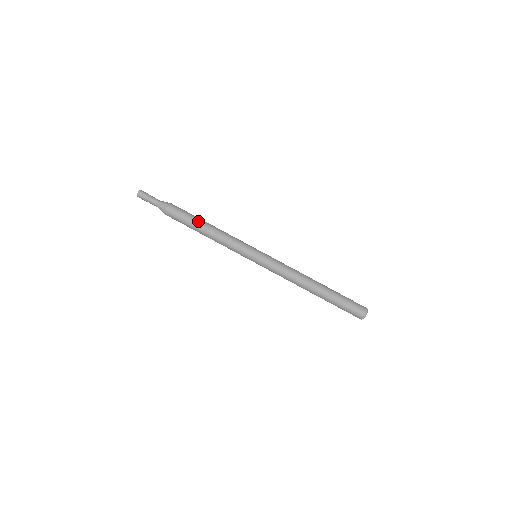
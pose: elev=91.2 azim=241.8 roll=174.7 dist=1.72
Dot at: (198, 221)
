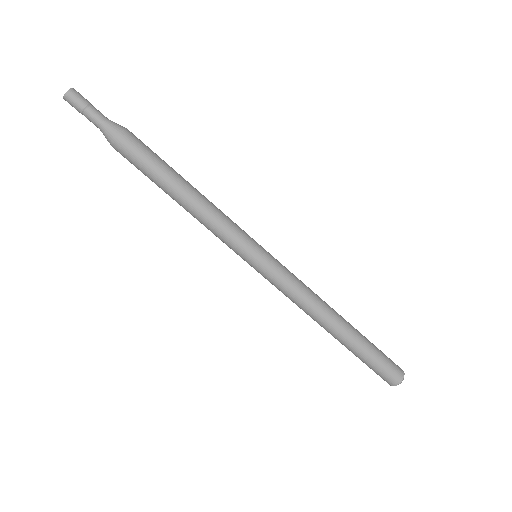
Dot at: (174, 170)
